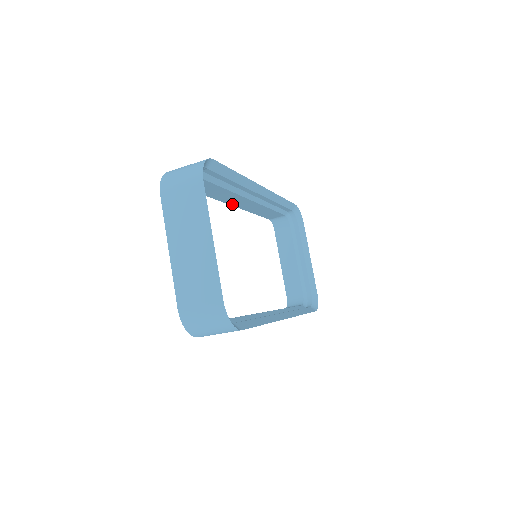
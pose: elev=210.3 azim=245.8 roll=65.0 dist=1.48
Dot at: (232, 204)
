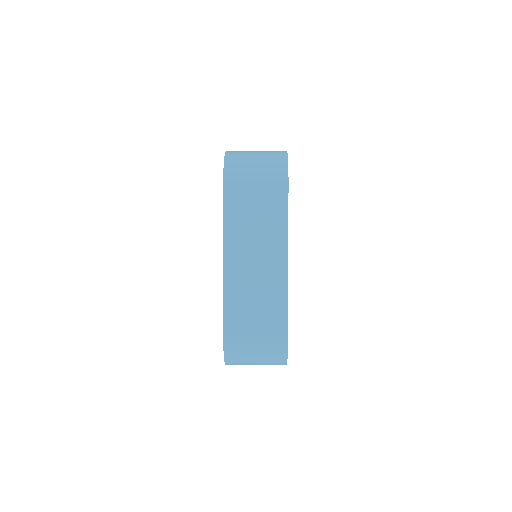
Dot at: occluded
